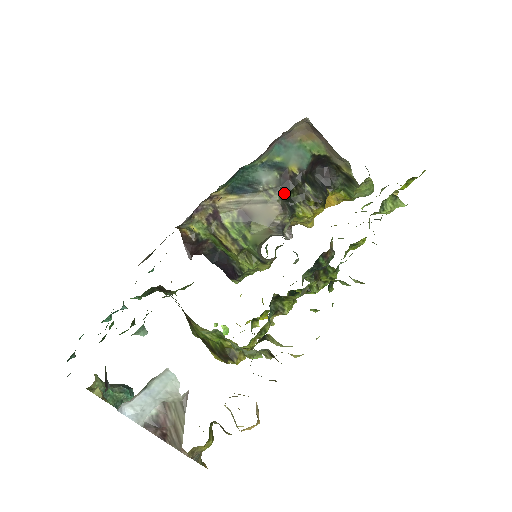
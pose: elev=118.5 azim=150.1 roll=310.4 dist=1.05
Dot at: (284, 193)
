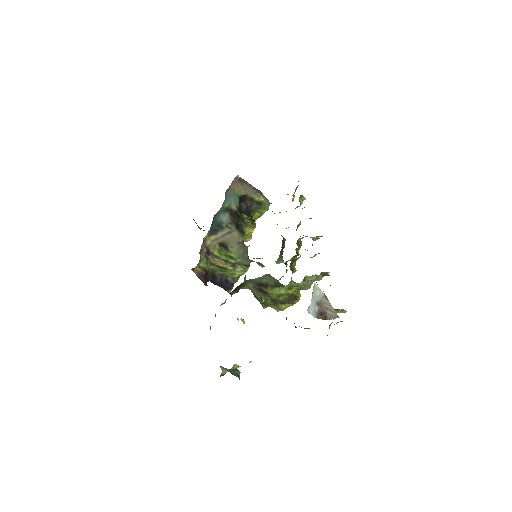
Dot at: (235, 223)
